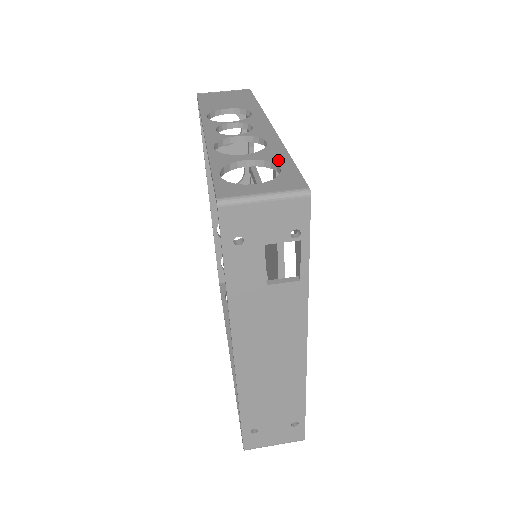
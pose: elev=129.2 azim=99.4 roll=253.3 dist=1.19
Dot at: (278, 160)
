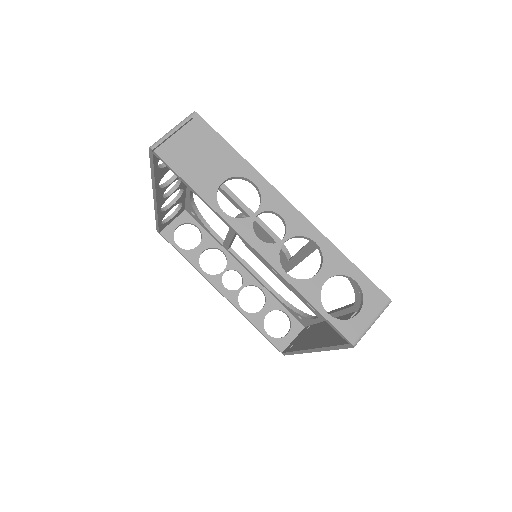
Dot at: (346, 270)
